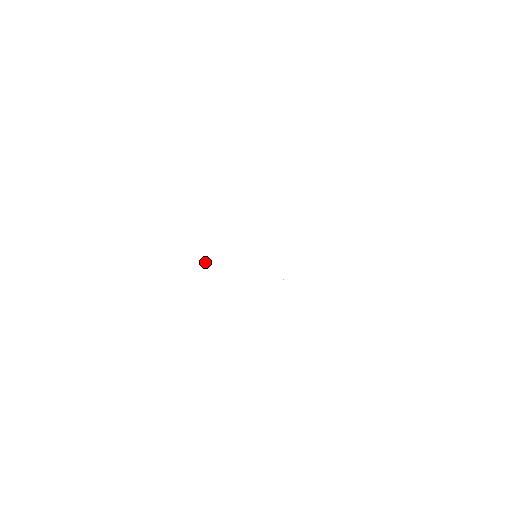
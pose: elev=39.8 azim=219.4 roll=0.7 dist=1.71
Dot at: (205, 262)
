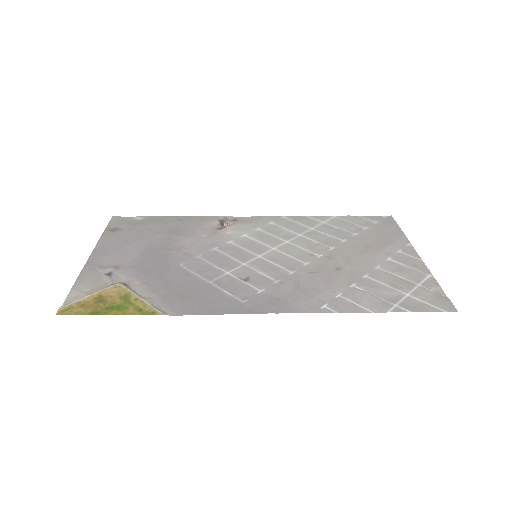
Dot at: (222, 224)
